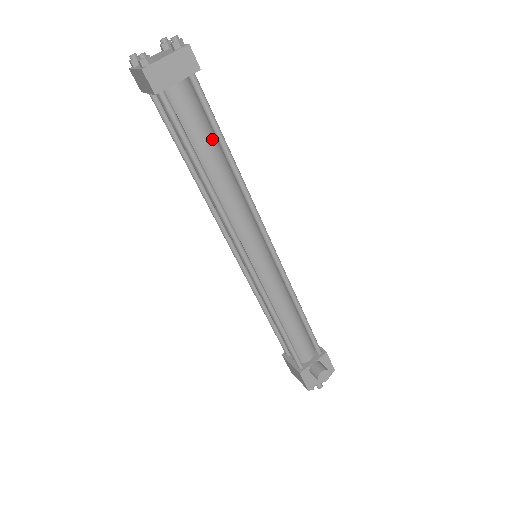
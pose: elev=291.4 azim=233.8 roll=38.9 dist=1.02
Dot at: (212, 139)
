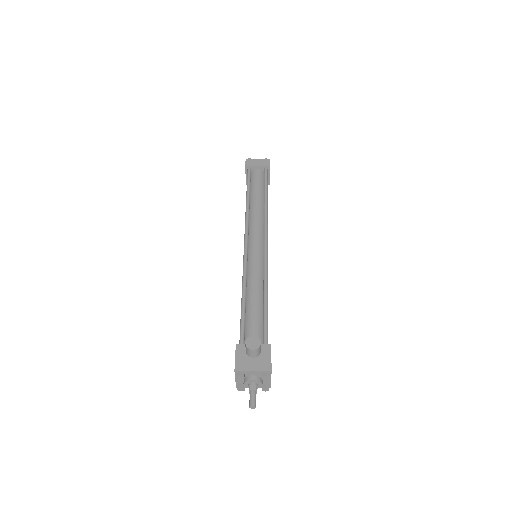
Dot at: (262, 190)
